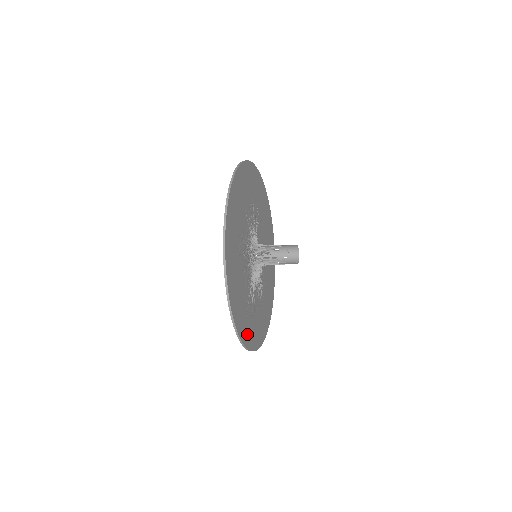
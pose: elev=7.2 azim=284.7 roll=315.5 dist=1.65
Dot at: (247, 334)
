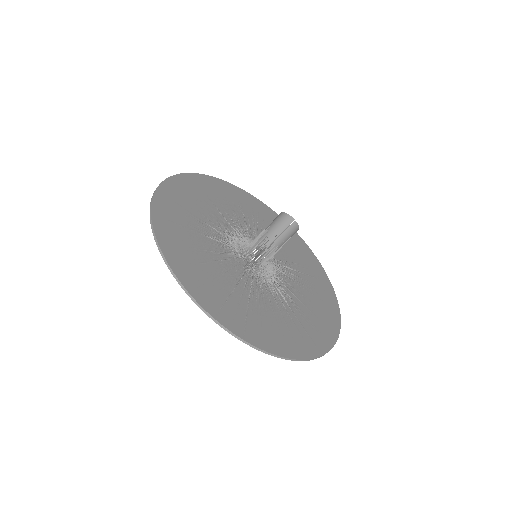
Dot at: (233, 318)
